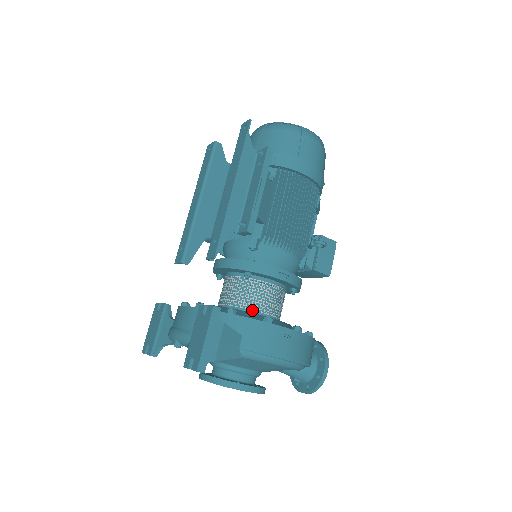
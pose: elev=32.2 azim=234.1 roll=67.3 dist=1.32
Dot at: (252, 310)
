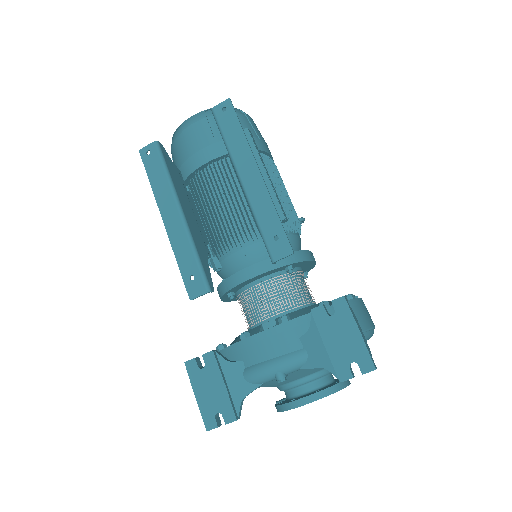
Dot at: (308, 304)
